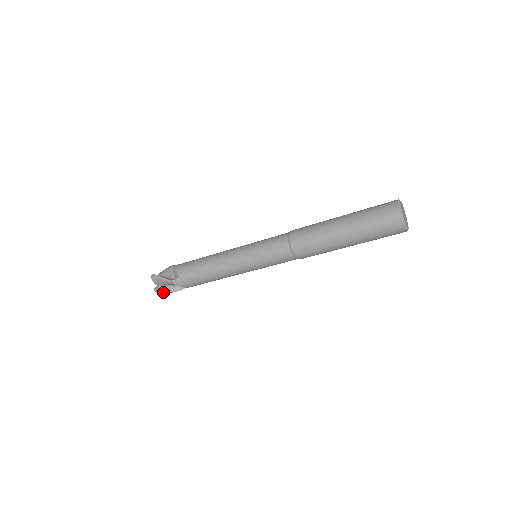
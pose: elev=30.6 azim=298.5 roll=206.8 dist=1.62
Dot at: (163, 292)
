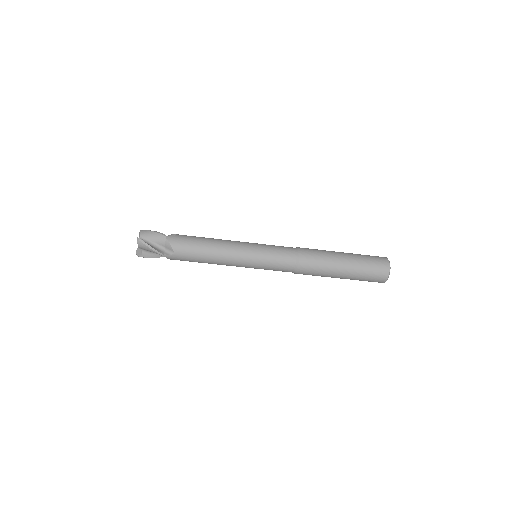
Dot at: (146, 257)
